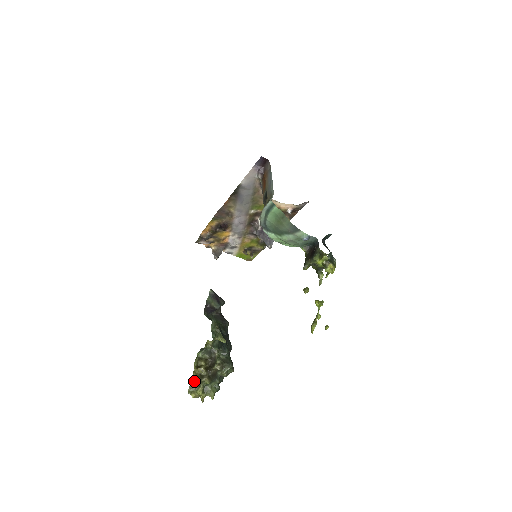
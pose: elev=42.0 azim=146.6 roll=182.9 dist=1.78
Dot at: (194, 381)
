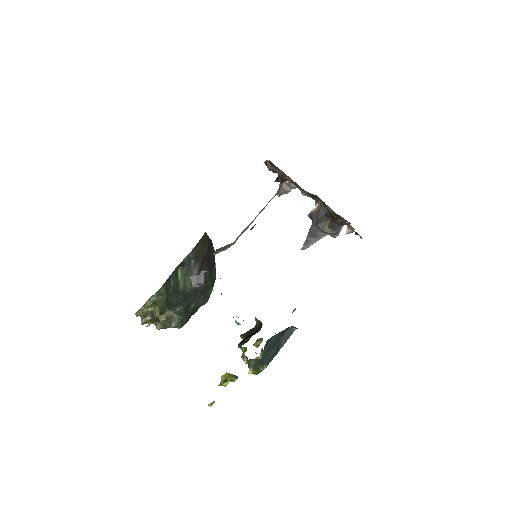
Dot at: (136, 314)
